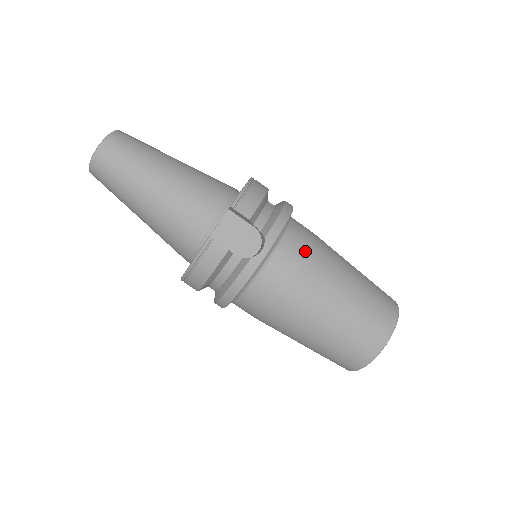
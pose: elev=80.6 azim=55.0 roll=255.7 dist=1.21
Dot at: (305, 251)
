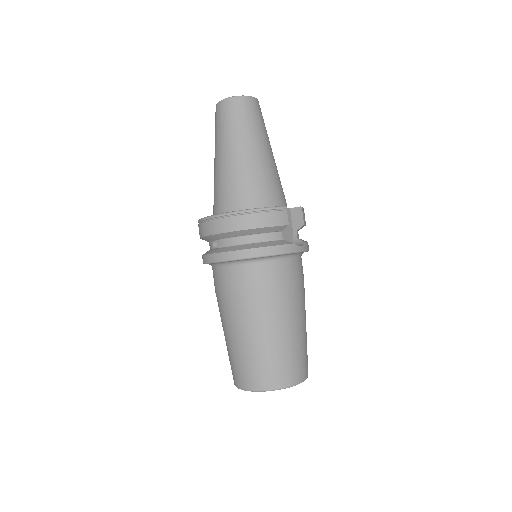
Dot at: occluded
